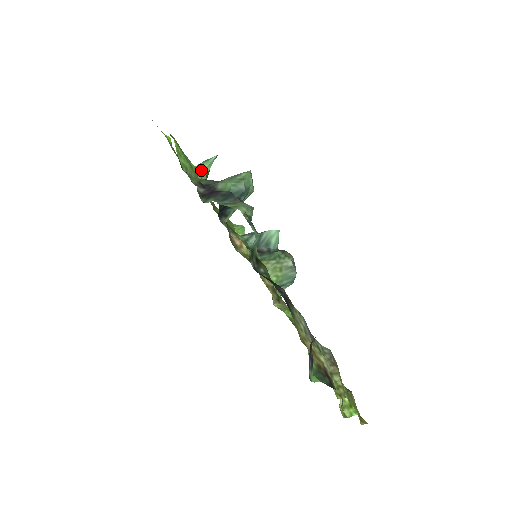
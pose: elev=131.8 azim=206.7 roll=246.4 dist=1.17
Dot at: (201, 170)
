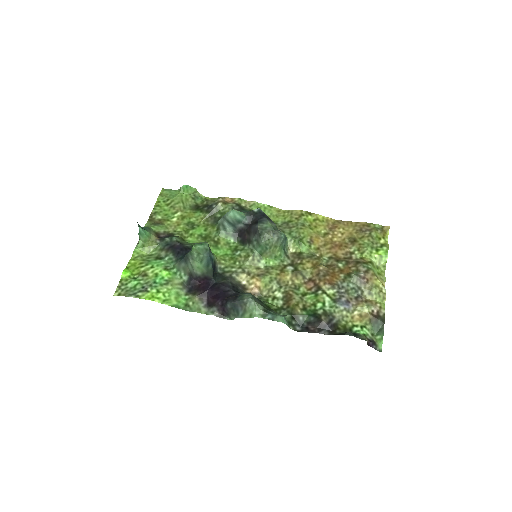
Dot at: (147, 240)
